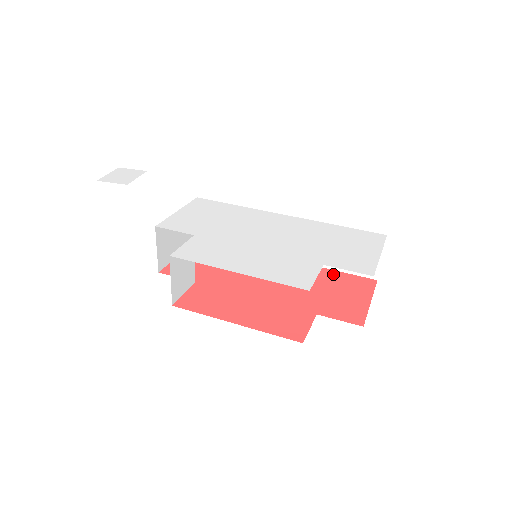
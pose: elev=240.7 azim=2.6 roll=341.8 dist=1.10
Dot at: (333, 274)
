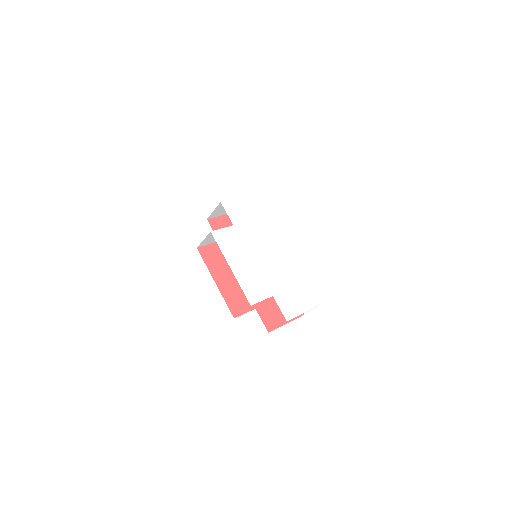
Dot at: occluded
